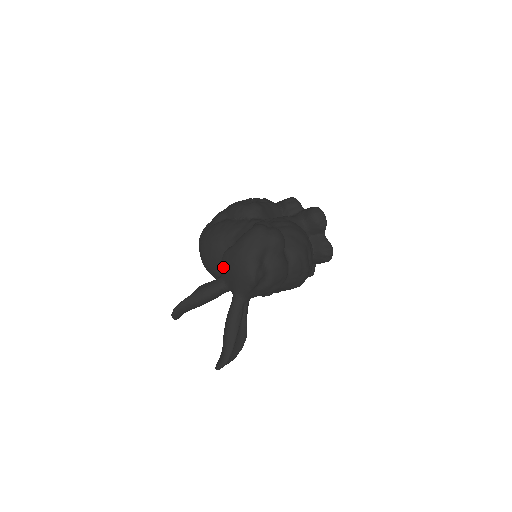
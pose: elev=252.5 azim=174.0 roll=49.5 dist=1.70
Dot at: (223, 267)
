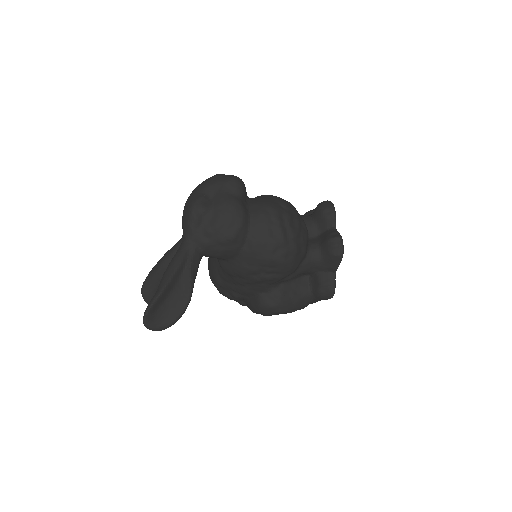
Dot at: occluded
